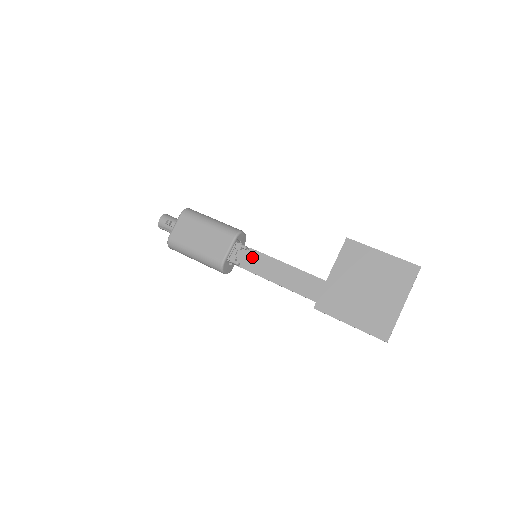
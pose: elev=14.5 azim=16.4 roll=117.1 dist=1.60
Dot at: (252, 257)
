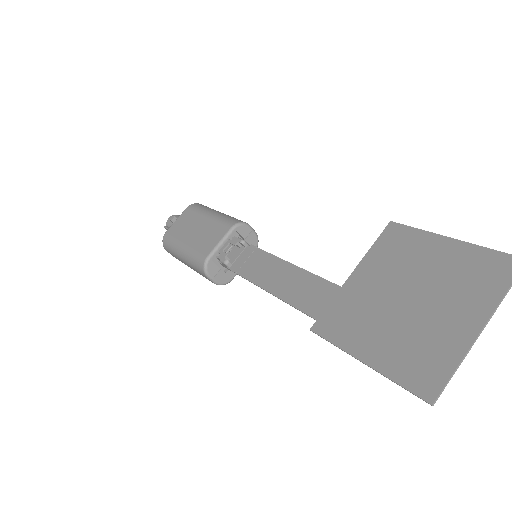
Dot at: (249, 256)
